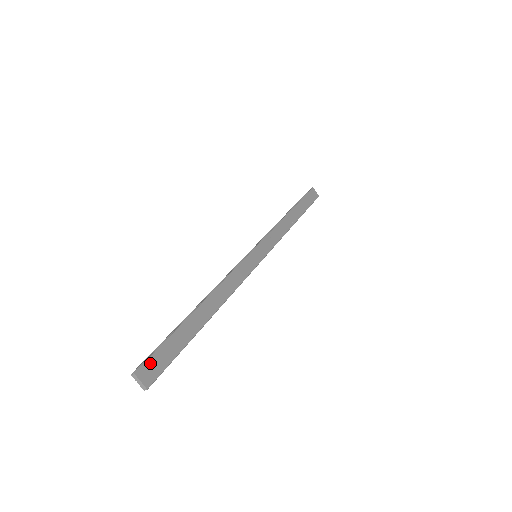
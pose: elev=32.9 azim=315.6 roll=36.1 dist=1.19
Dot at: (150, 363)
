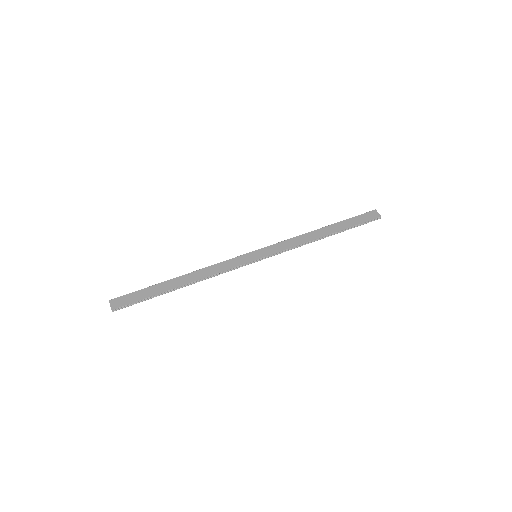
Dot at: (121, 298)
